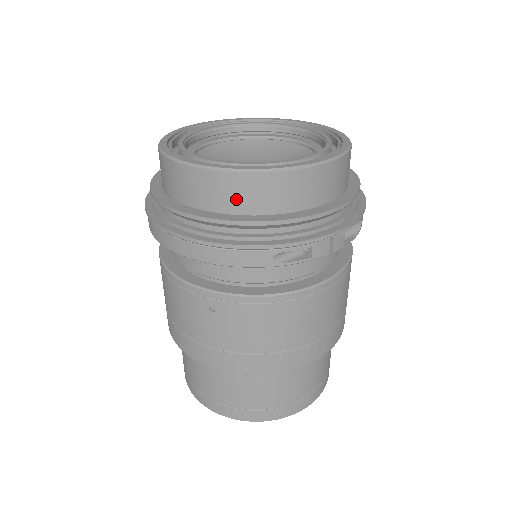
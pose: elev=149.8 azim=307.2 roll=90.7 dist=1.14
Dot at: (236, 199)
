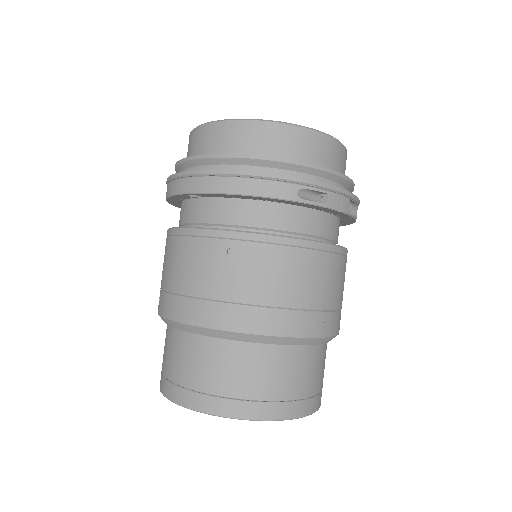
Dot at: (267, 145)
